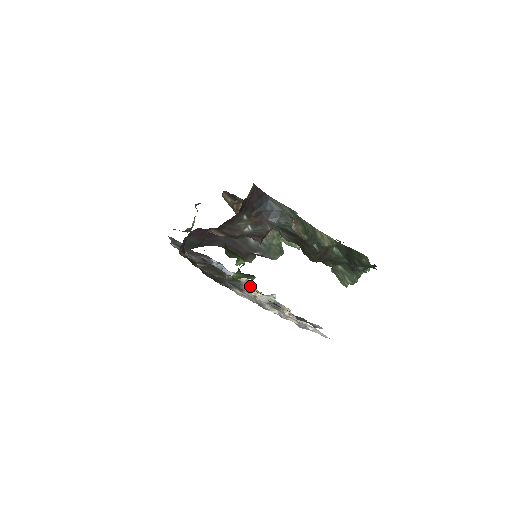
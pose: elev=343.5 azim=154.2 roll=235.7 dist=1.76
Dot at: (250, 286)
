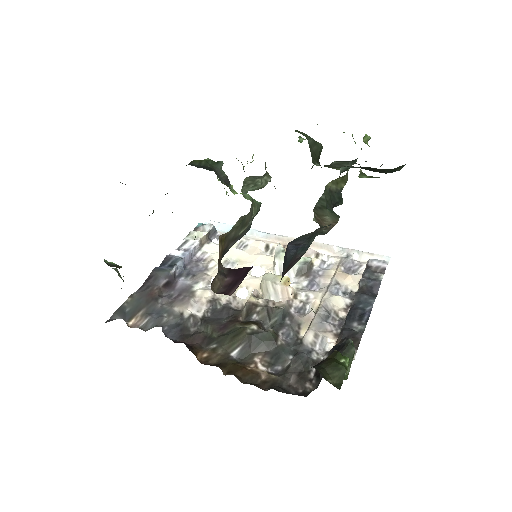
Dot at: (213, 234)
